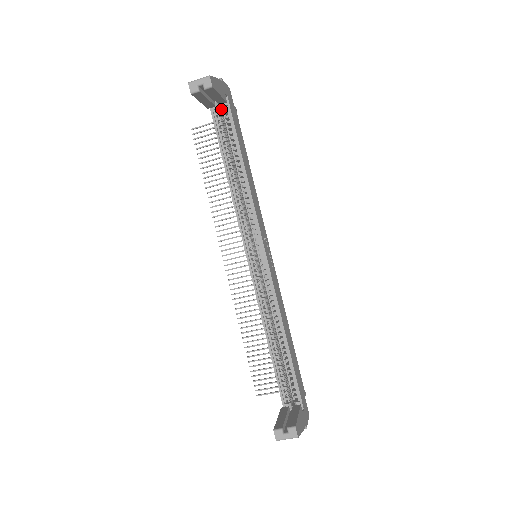
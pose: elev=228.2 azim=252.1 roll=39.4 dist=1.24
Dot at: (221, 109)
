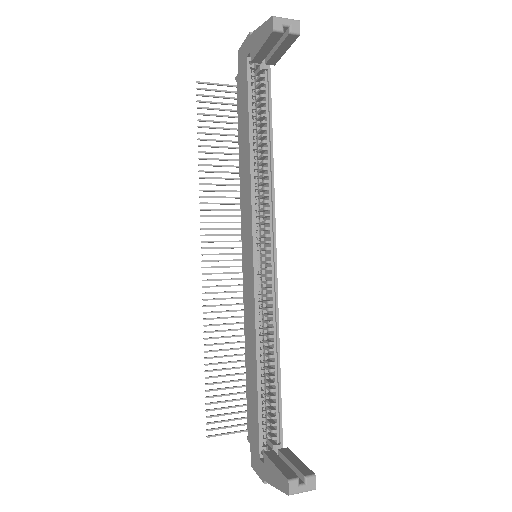
Dot at: occluded
